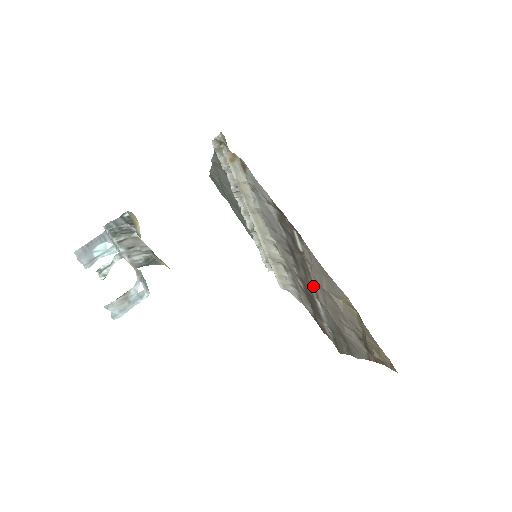
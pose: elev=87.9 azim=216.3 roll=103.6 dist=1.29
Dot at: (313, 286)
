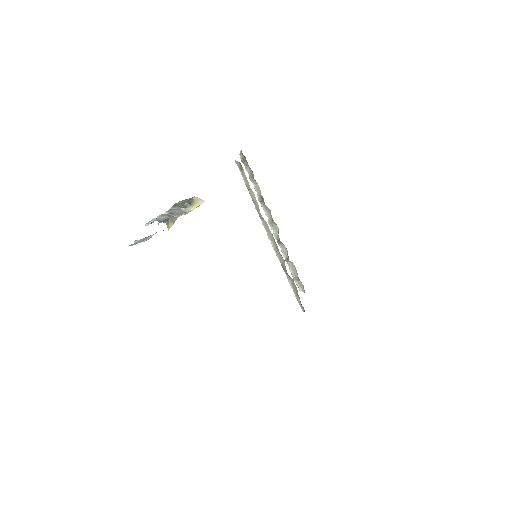
Dot at: occluded
